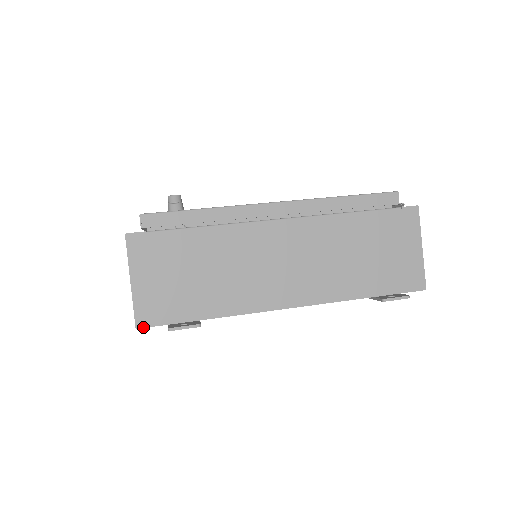
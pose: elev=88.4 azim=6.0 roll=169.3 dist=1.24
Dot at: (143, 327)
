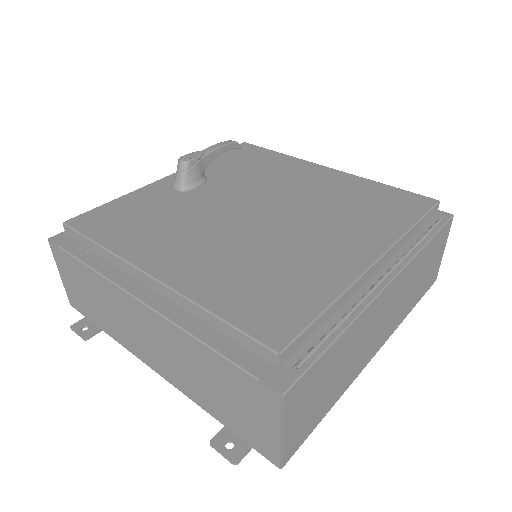
Dot at: (74, 307)
